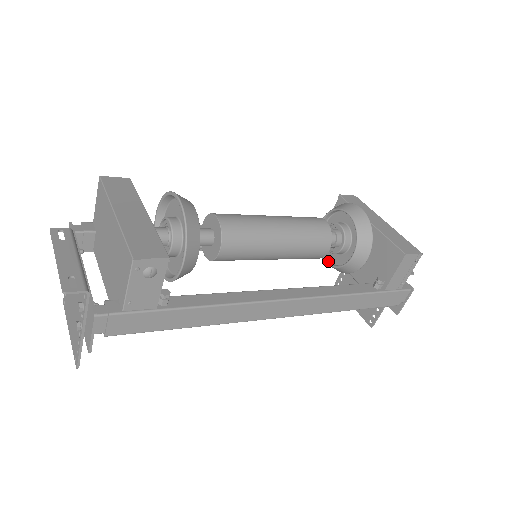
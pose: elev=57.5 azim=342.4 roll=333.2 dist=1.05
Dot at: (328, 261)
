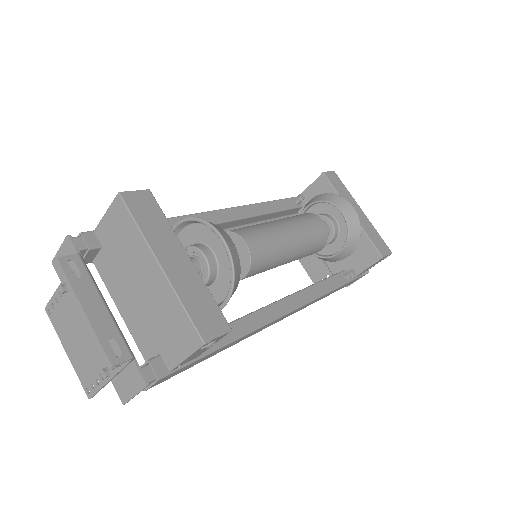
Dot at: occluded
